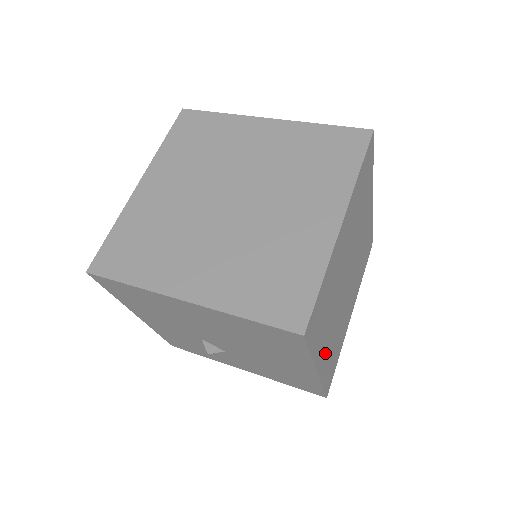
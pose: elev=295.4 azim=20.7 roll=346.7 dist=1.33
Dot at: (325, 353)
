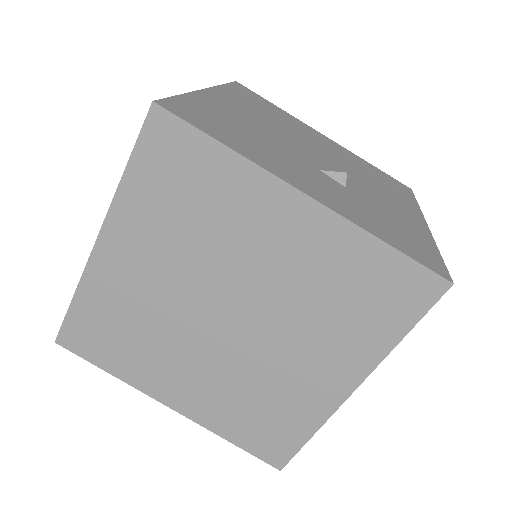
Dot at: occluded
